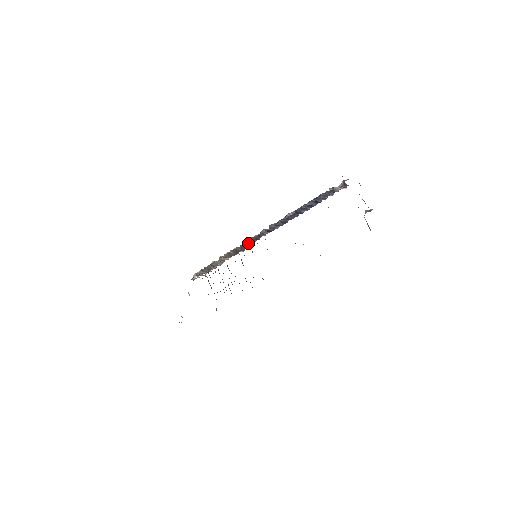
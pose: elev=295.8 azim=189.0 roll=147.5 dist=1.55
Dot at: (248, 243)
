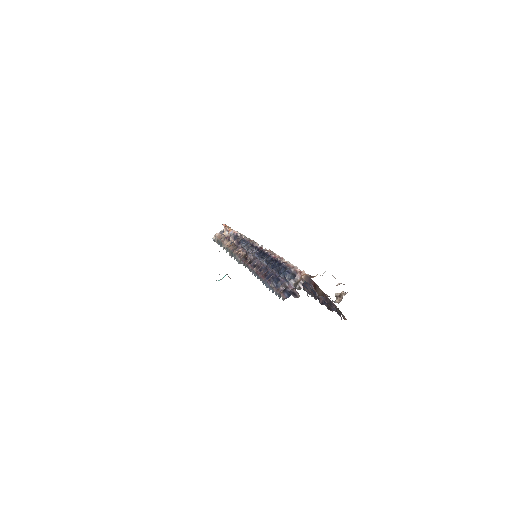
Dot at: (241, 253)
